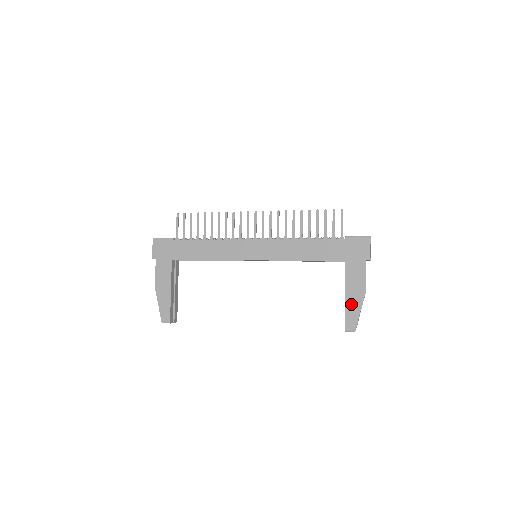
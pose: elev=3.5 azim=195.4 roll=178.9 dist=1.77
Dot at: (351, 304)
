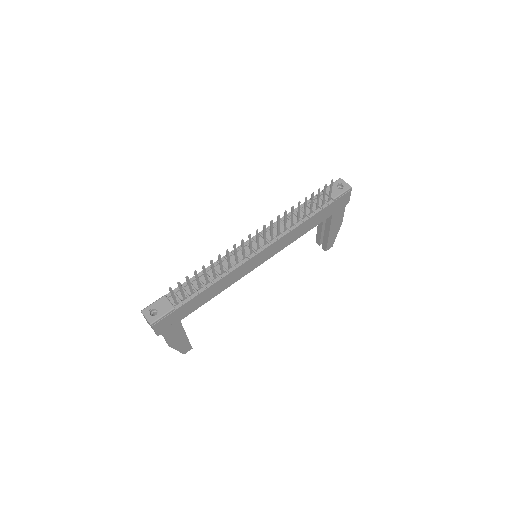
Dot at: (332, 236)
